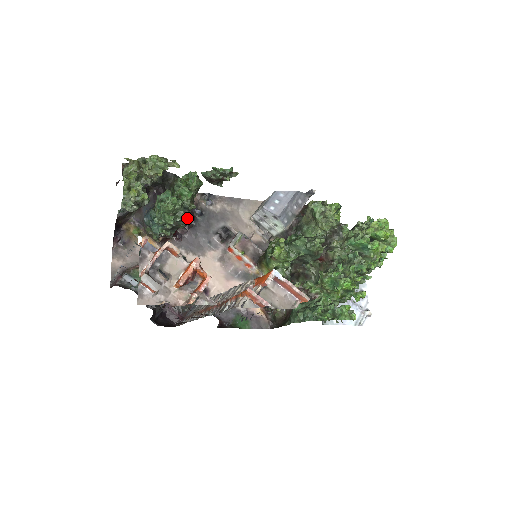
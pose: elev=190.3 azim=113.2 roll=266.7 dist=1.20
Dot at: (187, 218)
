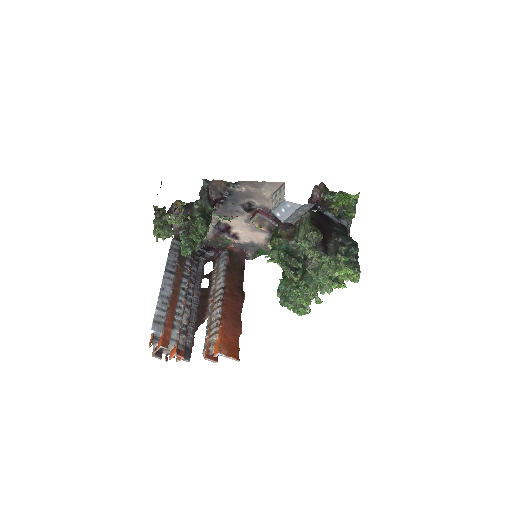
Dot at: (201, 247)
